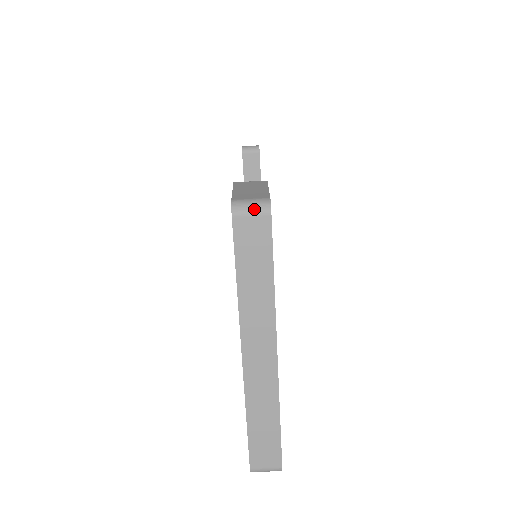
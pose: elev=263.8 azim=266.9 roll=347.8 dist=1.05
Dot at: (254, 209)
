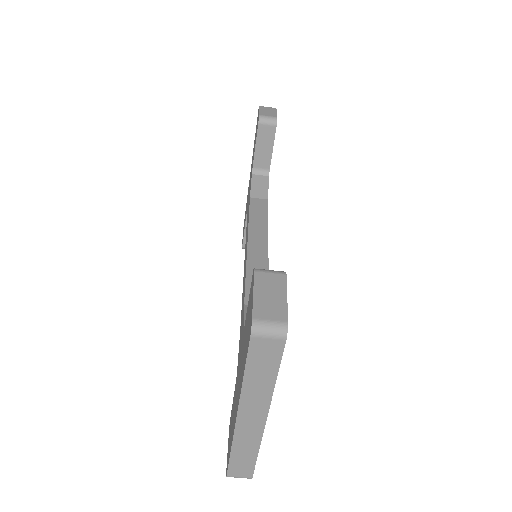
Dot at: (272, 333)
